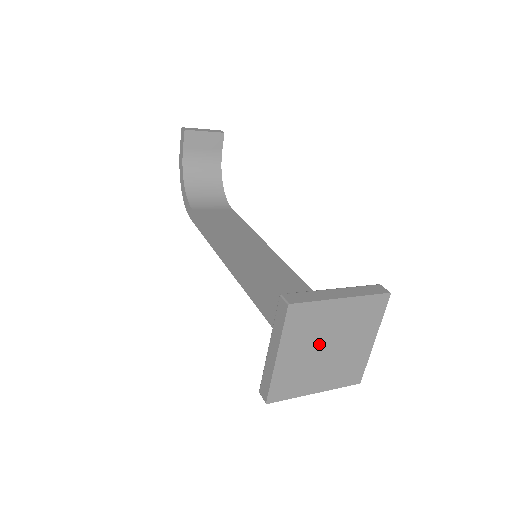
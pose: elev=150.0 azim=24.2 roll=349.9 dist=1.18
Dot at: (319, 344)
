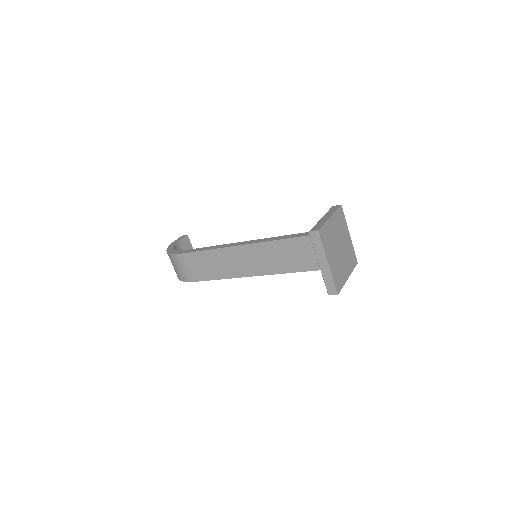
Dot at: (339, 240)
